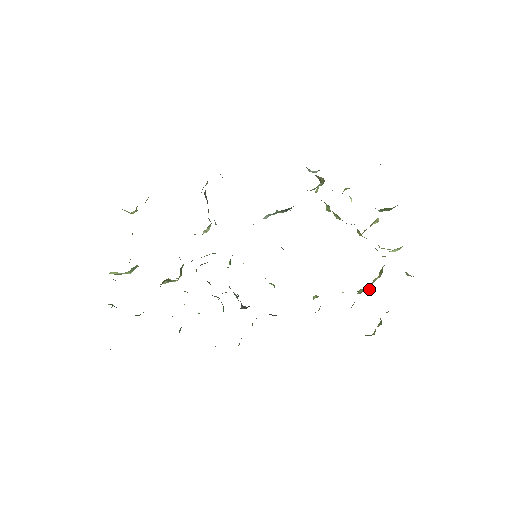
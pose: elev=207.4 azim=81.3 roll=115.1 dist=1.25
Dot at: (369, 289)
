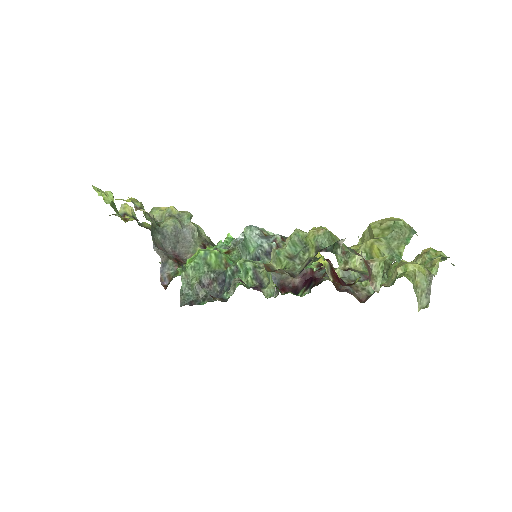
Dot at: (386, 280)
